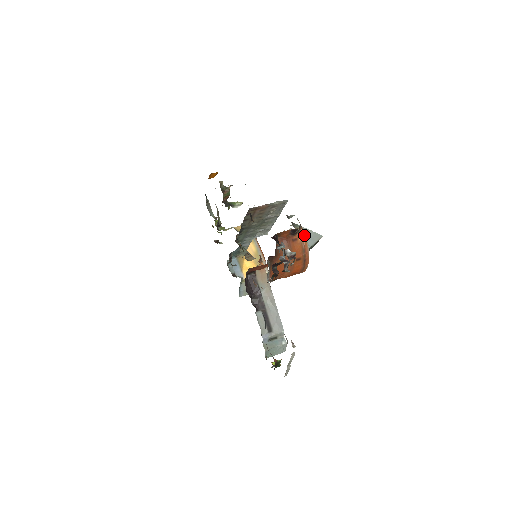
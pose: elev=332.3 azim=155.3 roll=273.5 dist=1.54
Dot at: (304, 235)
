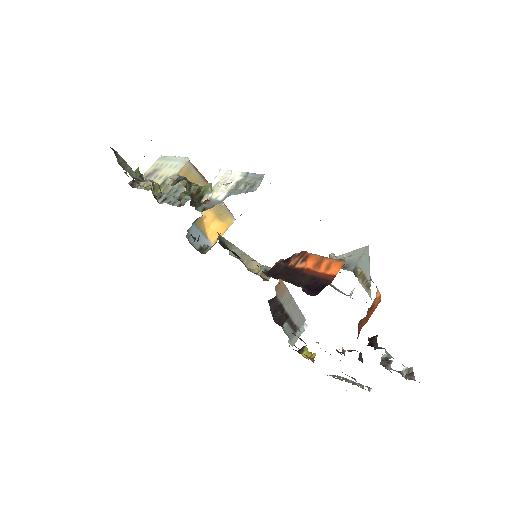
Dot at: (379, 294)
